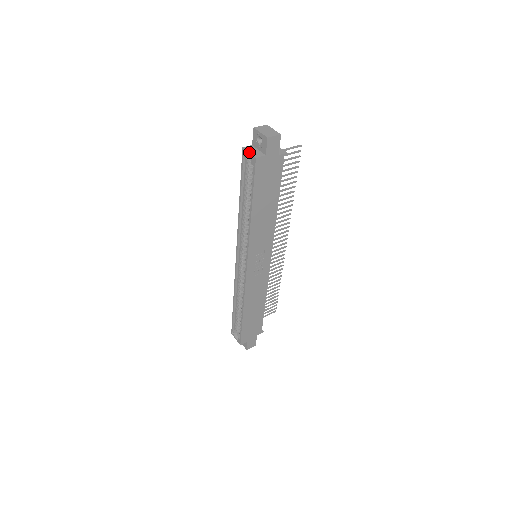
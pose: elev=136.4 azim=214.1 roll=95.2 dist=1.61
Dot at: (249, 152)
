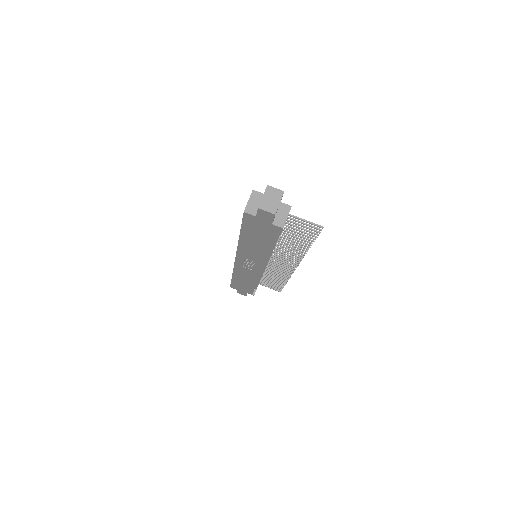
Dot at: (249, 200)
